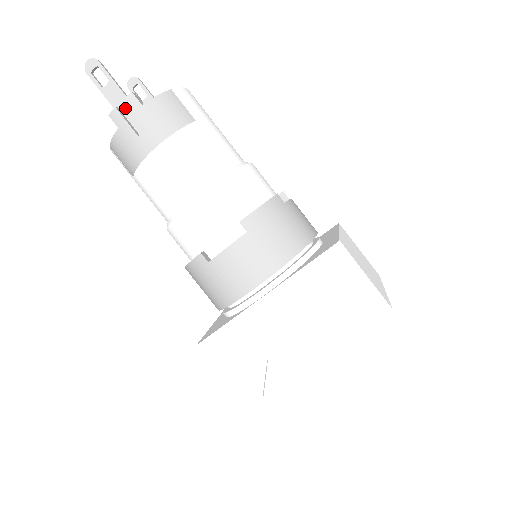
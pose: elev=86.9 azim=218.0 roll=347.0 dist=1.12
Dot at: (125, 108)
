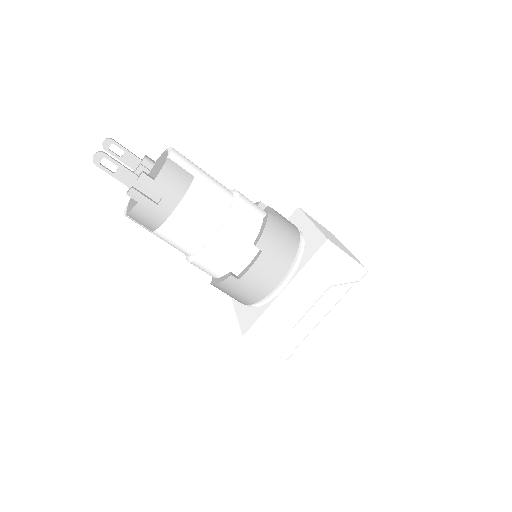
Dot at: (138, 185)
